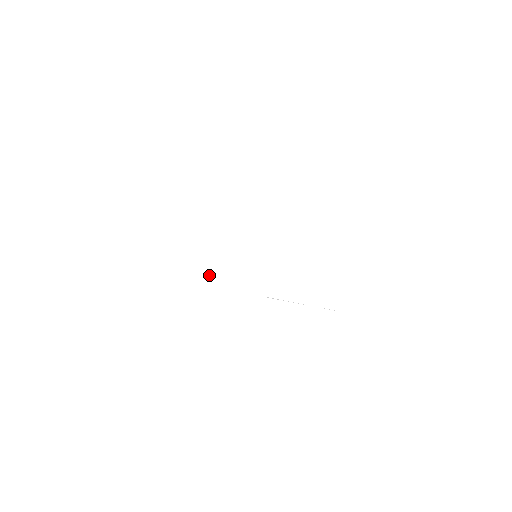
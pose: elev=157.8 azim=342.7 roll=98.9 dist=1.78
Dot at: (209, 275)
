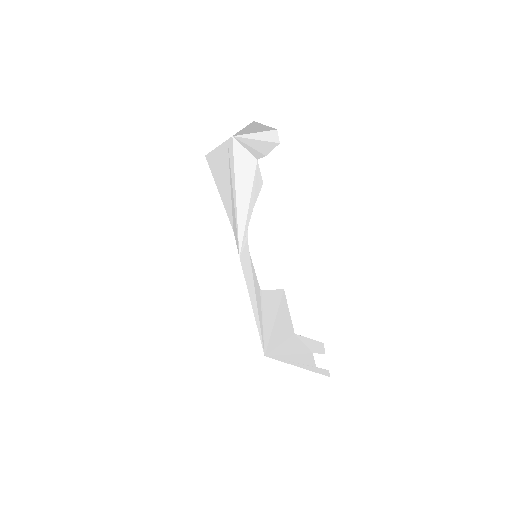
Dot at: (228, 202)
